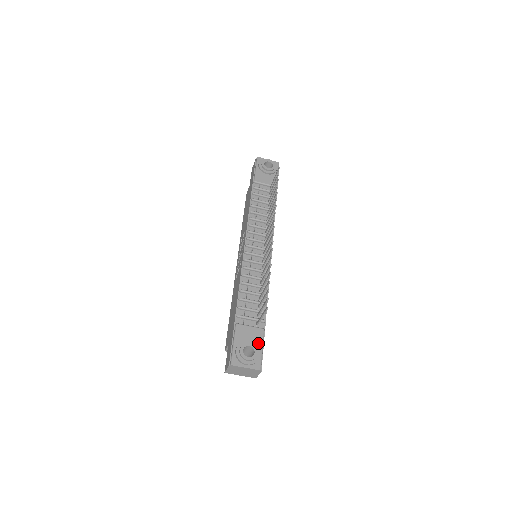
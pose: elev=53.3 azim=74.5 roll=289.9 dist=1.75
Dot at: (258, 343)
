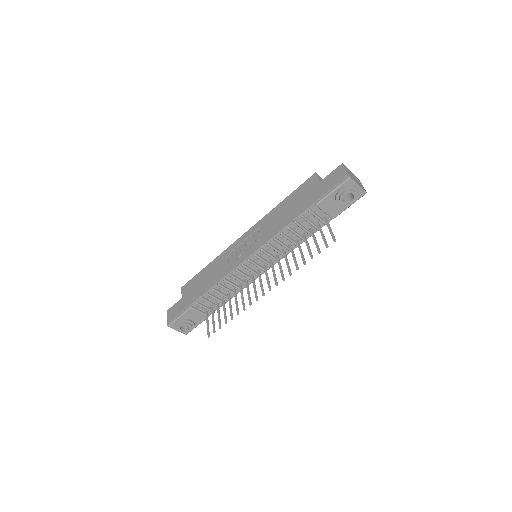
Dot at: (197, 322)
